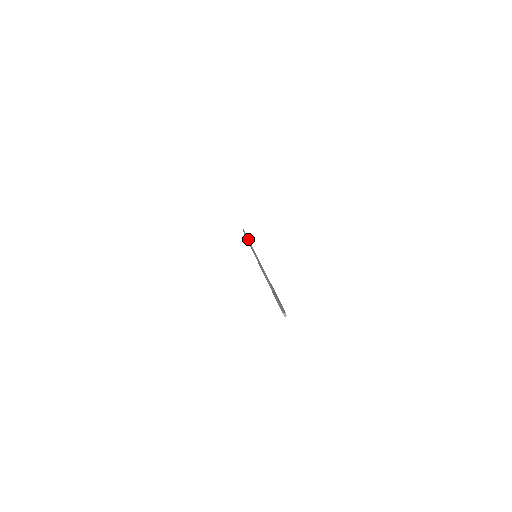
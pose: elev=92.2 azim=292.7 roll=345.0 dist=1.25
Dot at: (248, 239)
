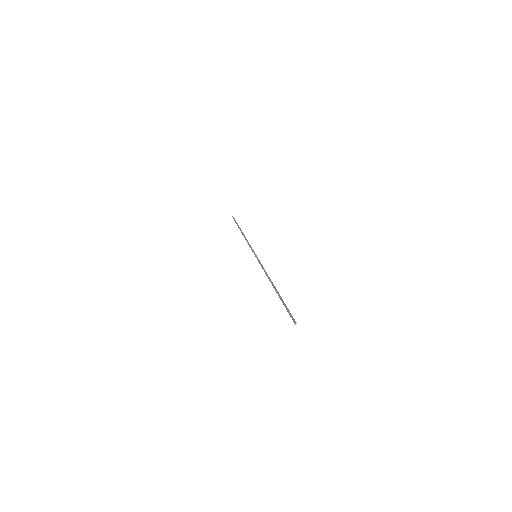
Dot at: (242, 232)
